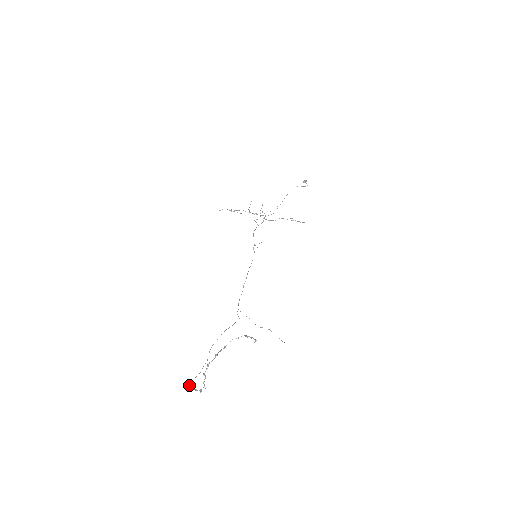
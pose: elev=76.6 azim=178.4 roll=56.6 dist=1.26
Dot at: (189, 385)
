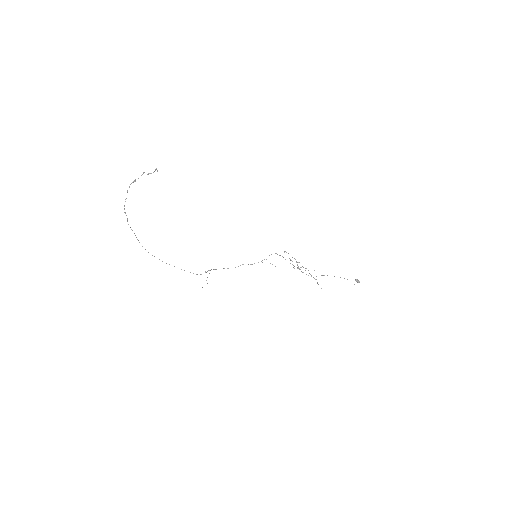
Dot at: occluded
